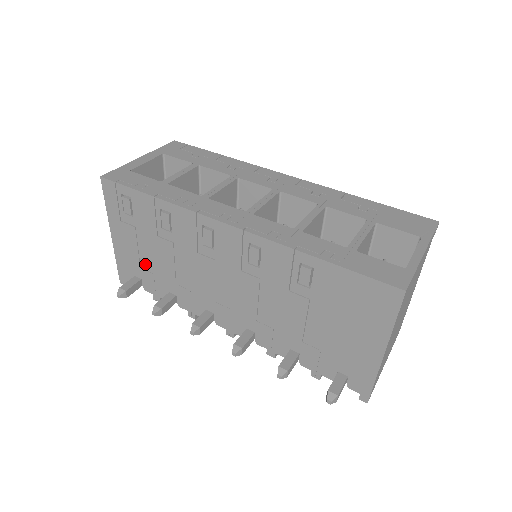
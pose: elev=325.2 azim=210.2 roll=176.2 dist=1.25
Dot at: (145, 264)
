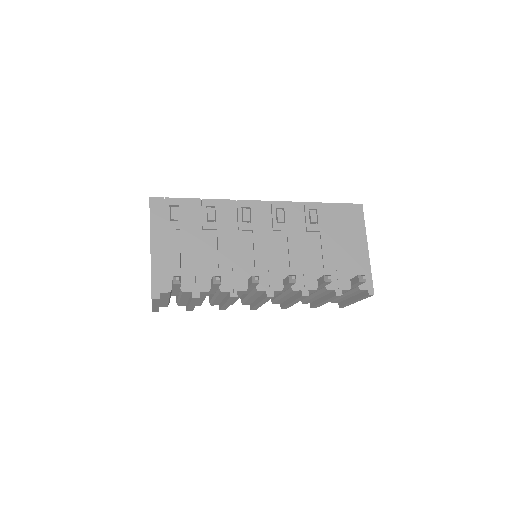
Dot at: (186, 262)
